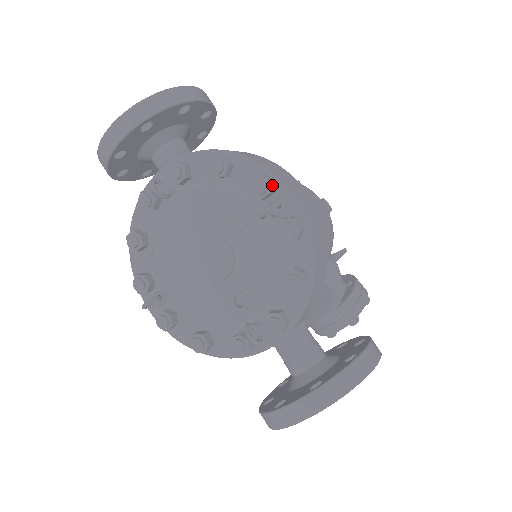
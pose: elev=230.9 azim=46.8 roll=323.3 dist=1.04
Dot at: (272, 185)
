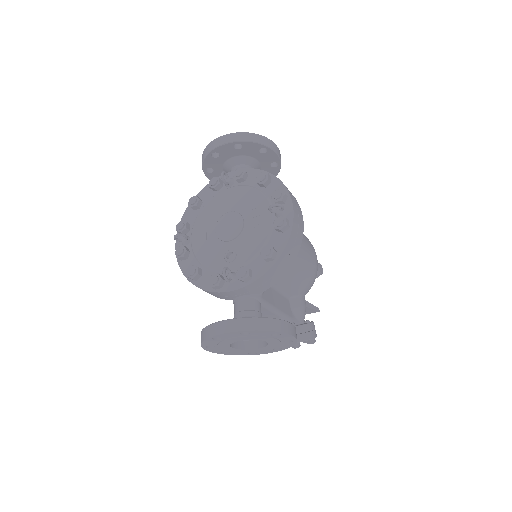
Dot at: (285, 198)
